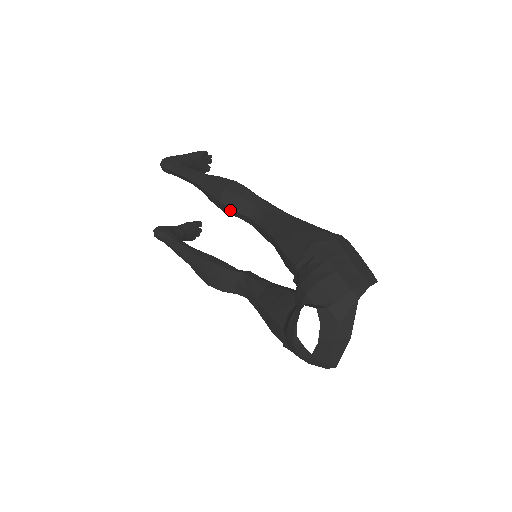
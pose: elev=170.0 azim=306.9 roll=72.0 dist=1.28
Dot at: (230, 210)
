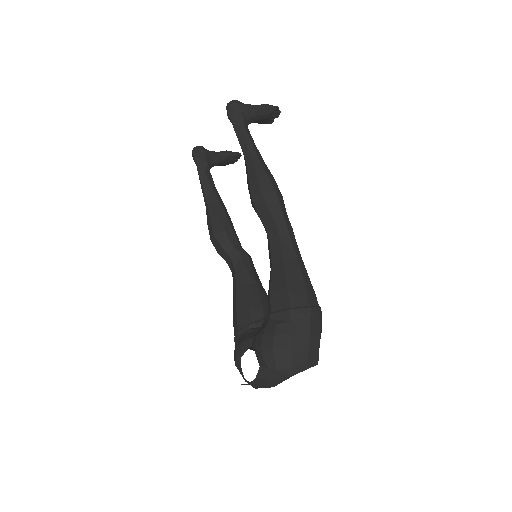
Dot at: (256, 212)
